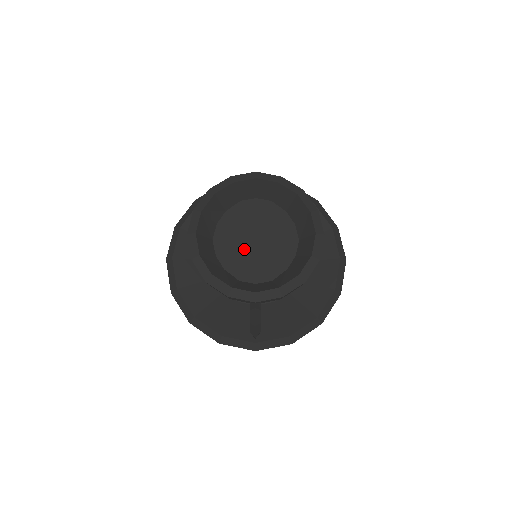
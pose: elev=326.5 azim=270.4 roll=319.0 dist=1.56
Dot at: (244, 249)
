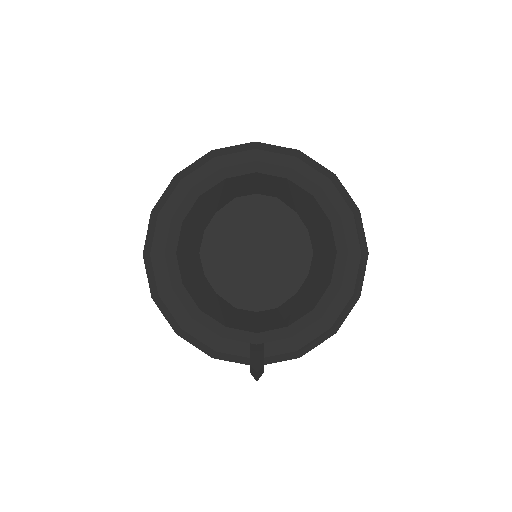
Dot at: (241, 266)
